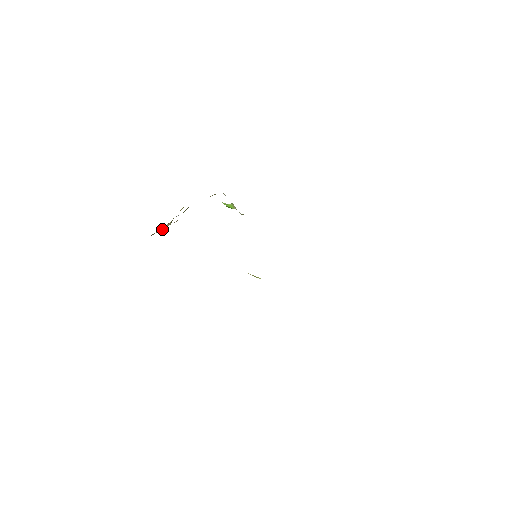
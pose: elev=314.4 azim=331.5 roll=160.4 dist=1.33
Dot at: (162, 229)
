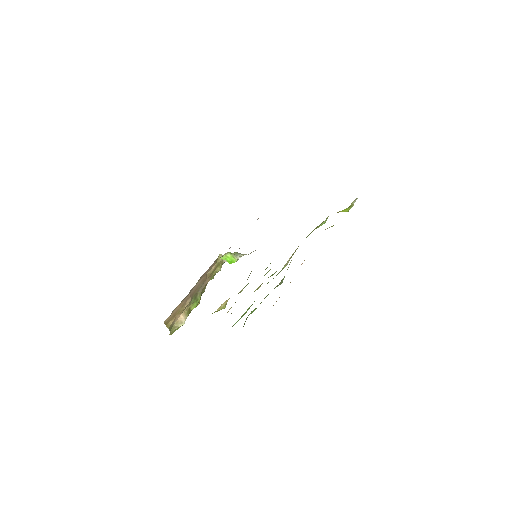
Dot at: (181, 324)
